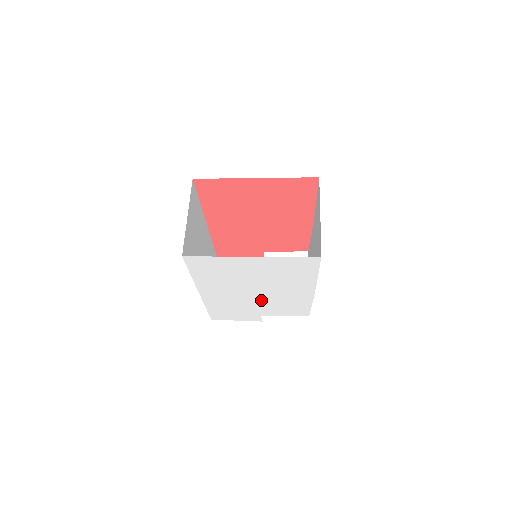
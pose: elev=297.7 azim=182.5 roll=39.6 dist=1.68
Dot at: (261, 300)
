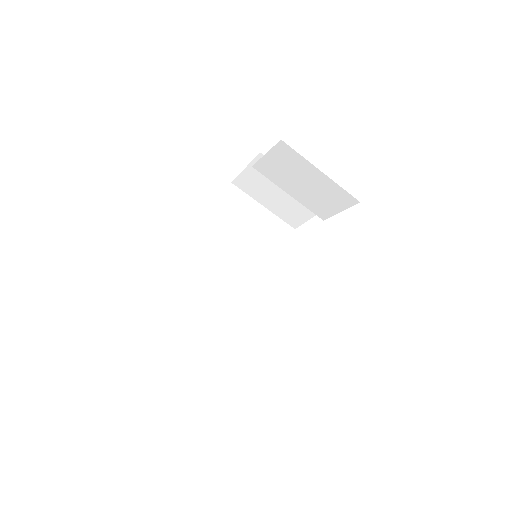
Dot at: occluded
